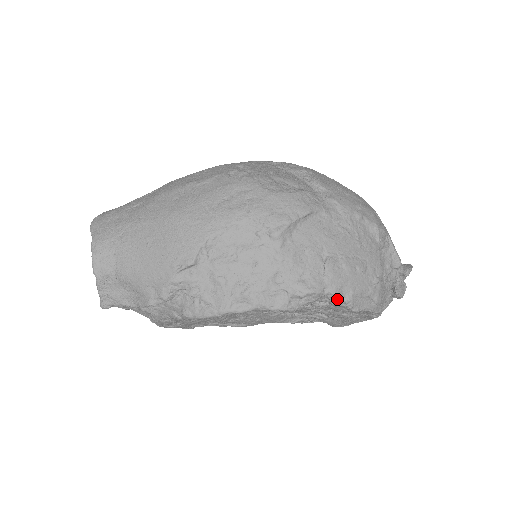
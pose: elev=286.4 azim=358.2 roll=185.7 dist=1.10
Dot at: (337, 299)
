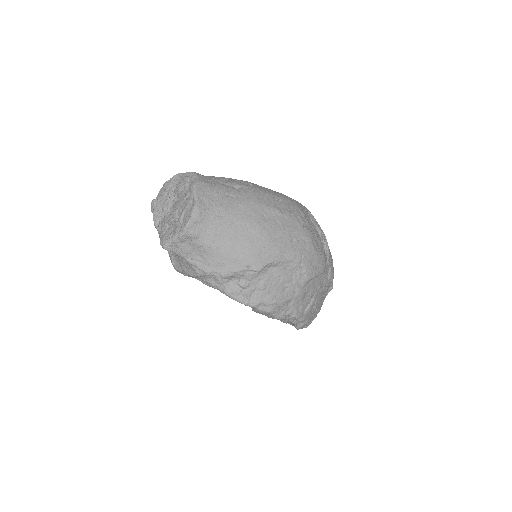
Dot at: (300, 322)
